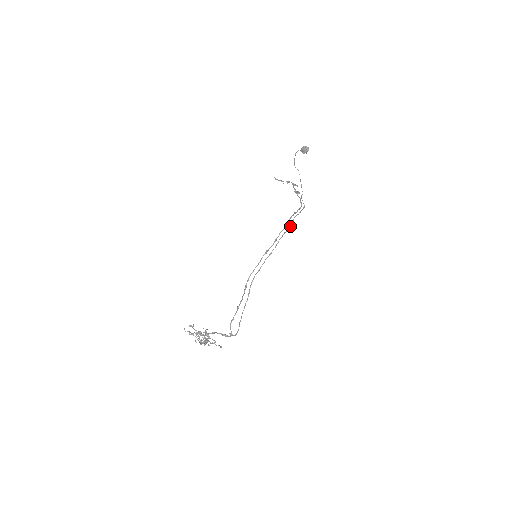
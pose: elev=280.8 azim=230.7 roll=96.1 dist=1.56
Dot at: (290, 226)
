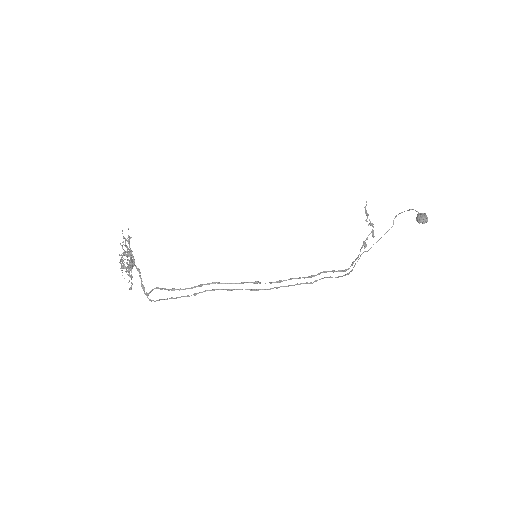
Dot at: (310, 283)
